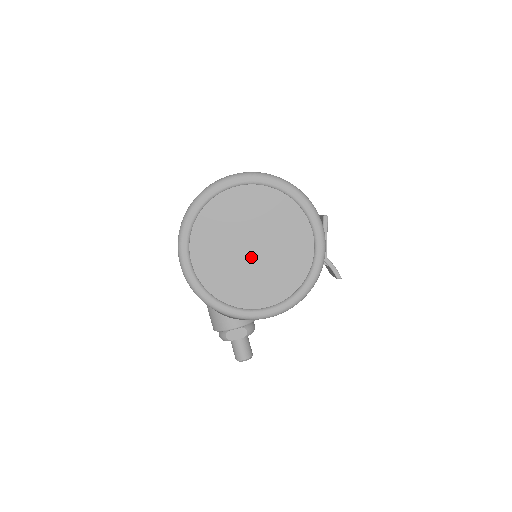
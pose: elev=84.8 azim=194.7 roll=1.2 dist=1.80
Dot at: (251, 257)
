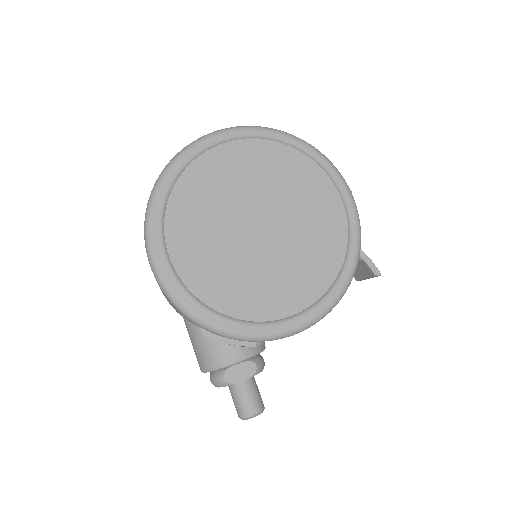
Dot at: (259, 241)
